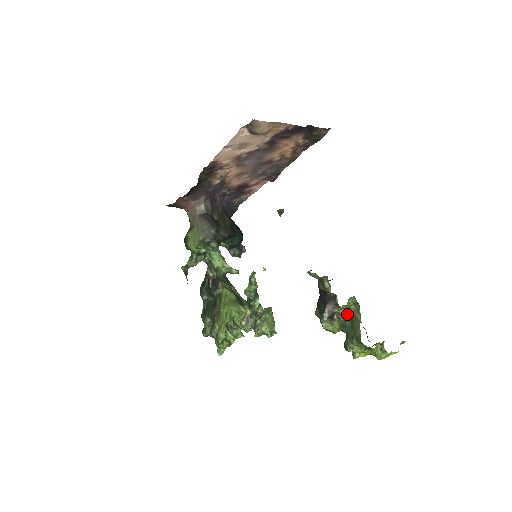
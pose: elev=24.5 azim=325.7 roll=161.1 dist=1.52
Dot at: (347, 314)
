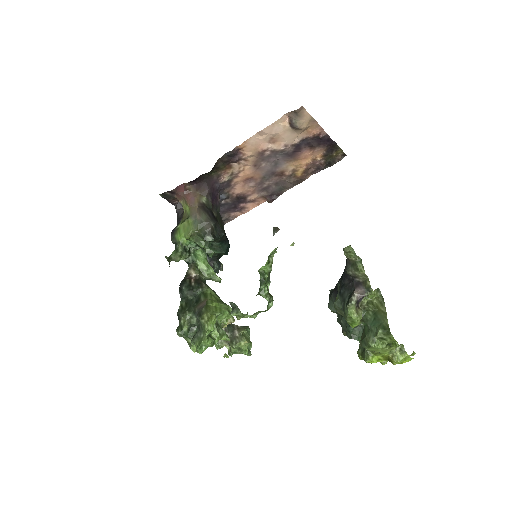
Dot at: (371, 306)
